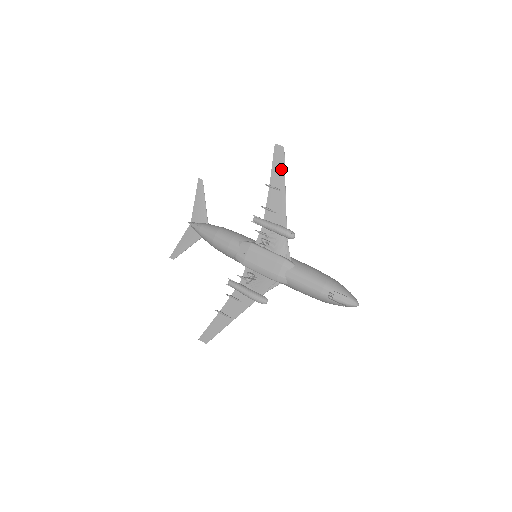
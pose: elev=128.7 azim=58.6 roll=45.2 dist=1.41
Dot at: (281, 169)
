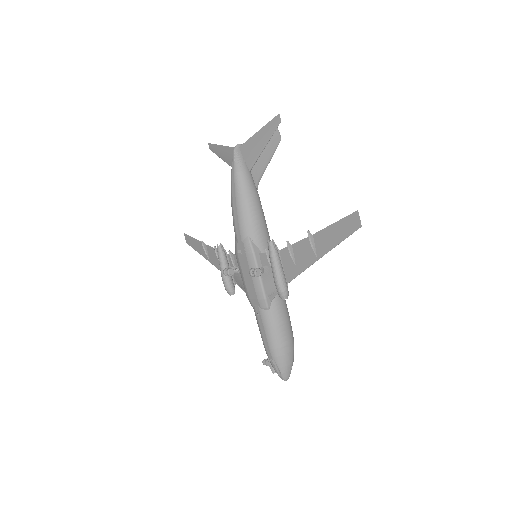
Dot at: (336, 239)
